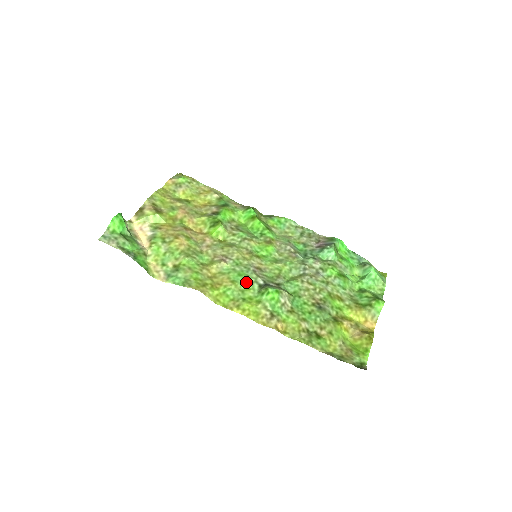
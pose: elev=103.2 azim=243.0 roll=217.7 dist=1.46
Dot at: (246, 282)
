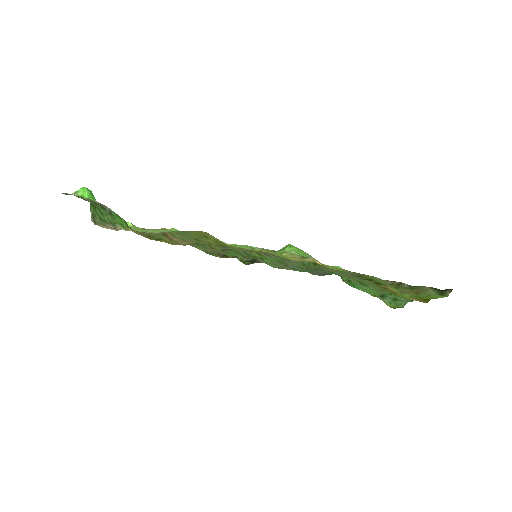
Dot at: occluded
